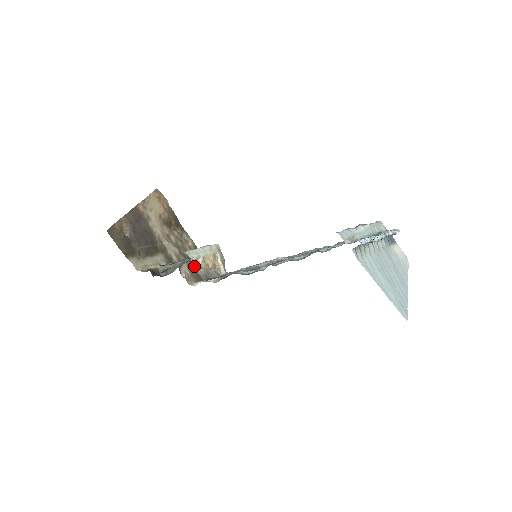
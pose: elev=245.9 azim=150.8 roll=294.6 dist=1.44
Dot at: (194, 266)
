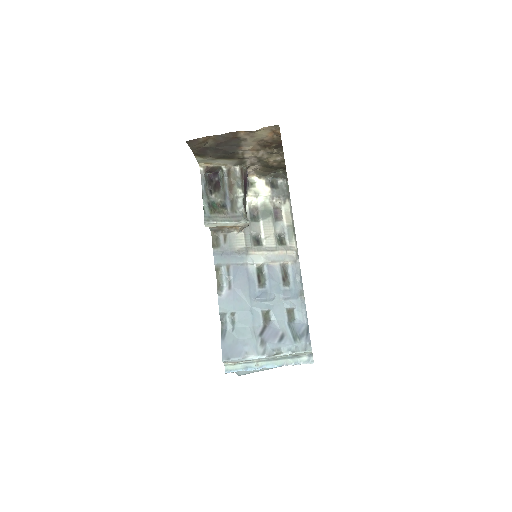
Dot at: occluded
